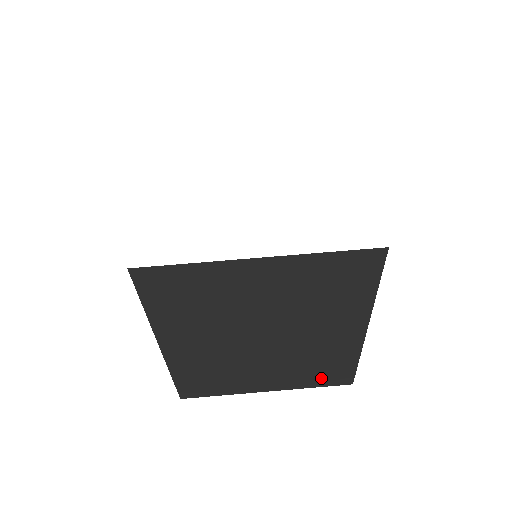
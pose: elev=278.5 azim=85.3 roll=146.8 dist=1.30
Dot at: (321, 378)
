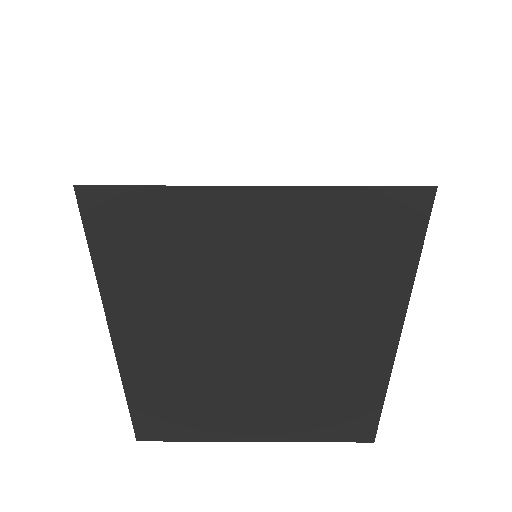
Dot at: (331, 425)
